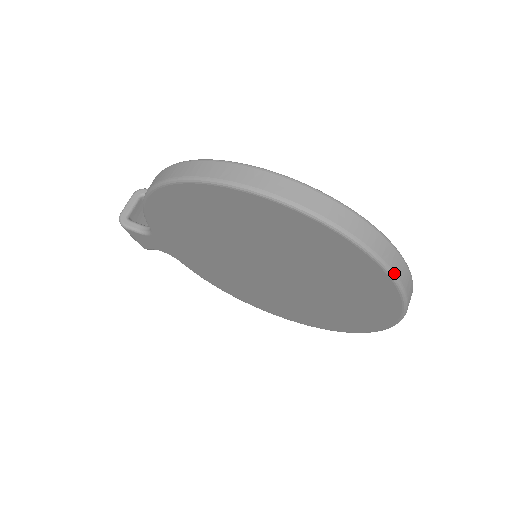
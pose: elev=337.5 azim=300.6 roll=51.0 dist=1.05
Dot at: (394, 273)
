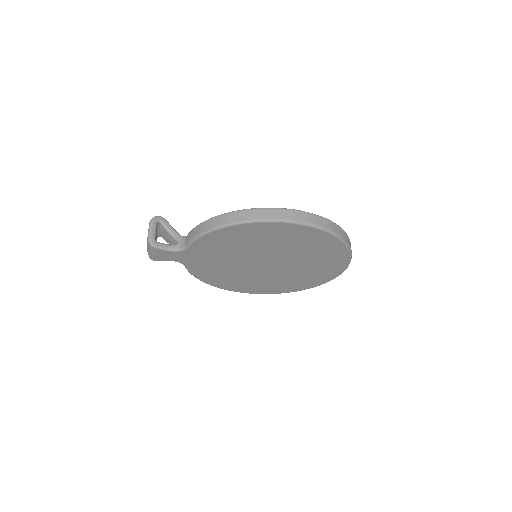
Dot at: occluded
